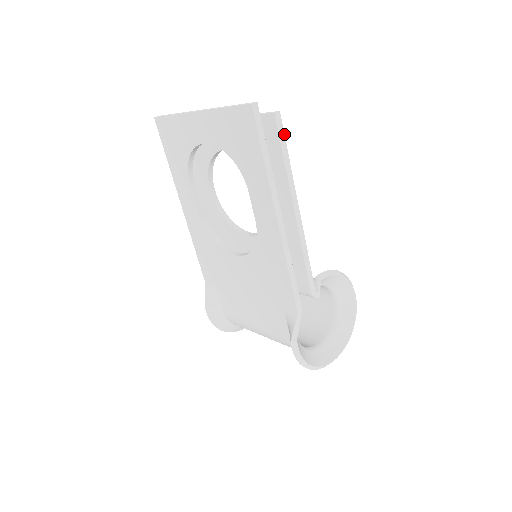
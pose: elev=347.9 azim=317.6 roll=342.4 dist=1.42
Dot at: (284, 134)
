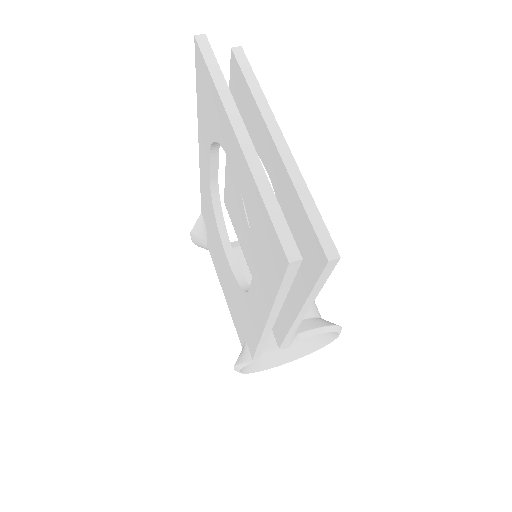
Dot at: occluded
